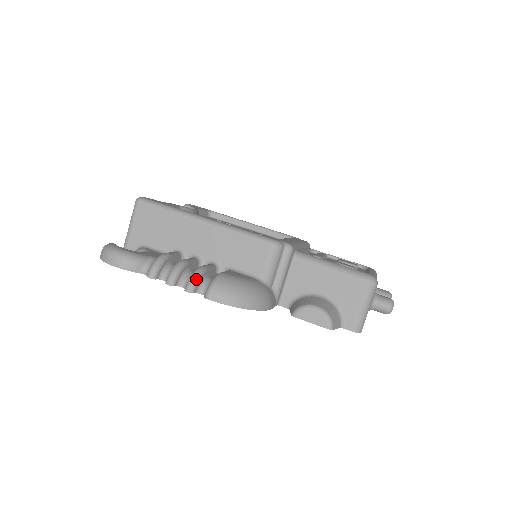
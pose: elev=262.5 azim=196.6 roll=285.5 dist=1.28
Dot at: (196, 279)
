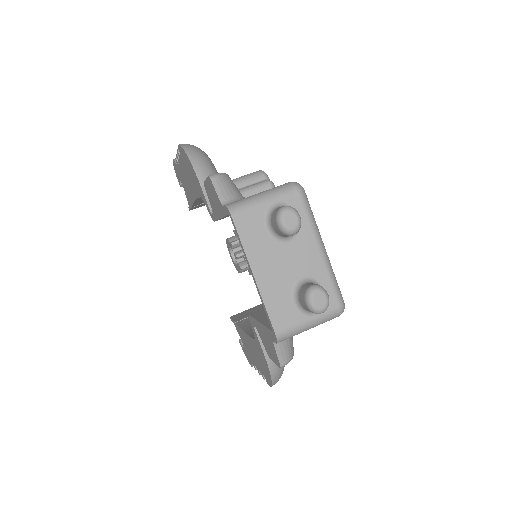
Dot at: occluded
